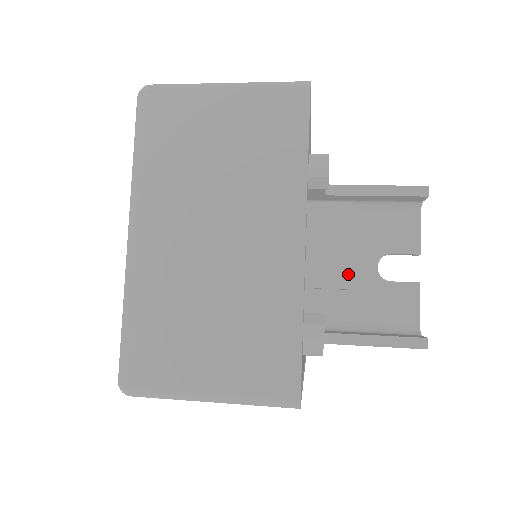
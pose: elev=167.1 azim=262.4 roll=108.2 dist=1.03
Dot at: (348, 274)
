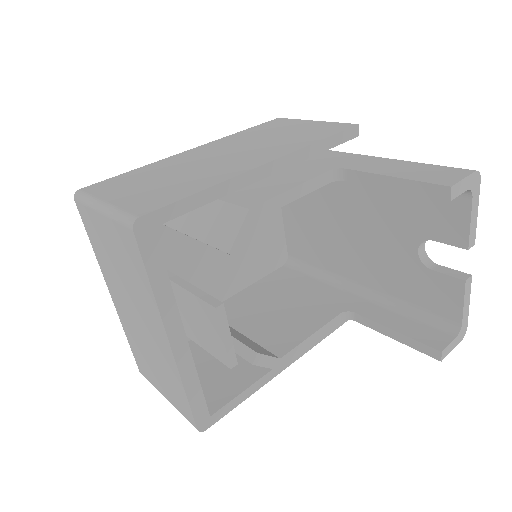
Dot at: (227, 359)
